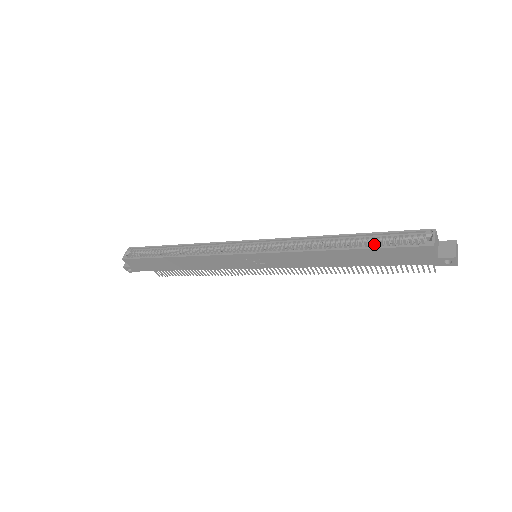
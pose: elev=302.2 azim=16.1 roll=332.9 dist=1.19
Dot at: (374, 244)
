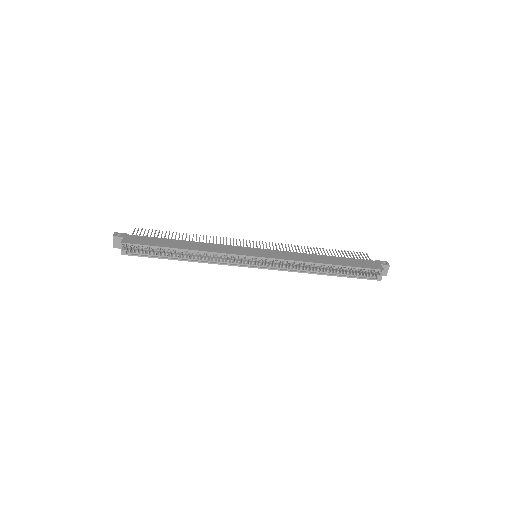
Dot at: (348, 273)
